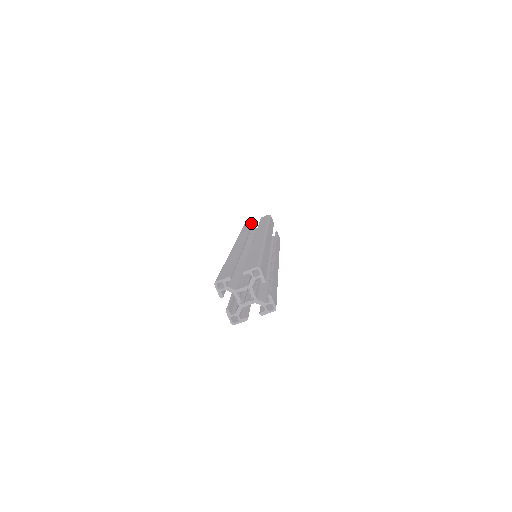
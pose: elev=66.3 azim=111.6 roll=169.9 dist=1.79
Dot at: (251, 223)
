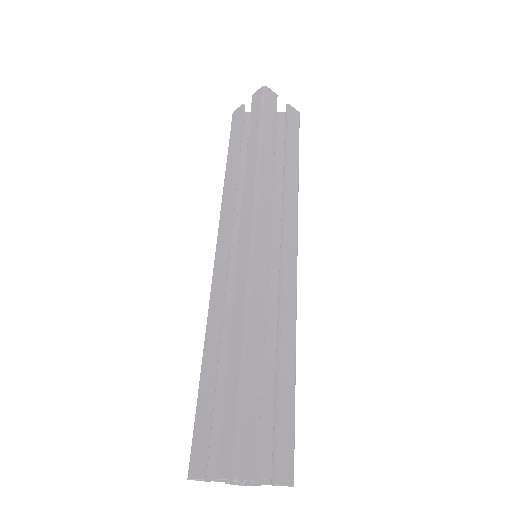
Dot at: (239, 124)
